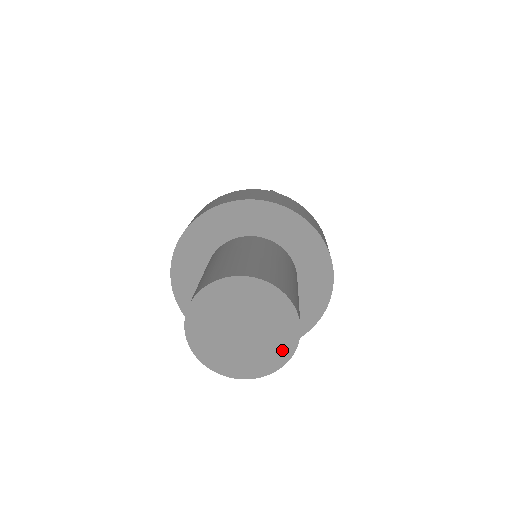
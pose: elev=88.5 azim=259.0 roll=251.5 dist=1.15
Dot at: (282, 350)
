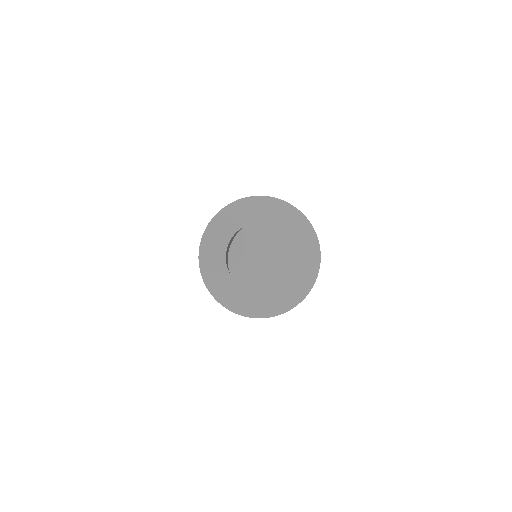
Dot at: (301, 262)
